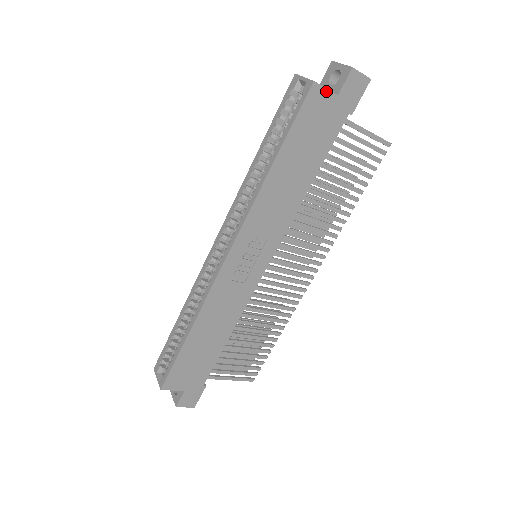
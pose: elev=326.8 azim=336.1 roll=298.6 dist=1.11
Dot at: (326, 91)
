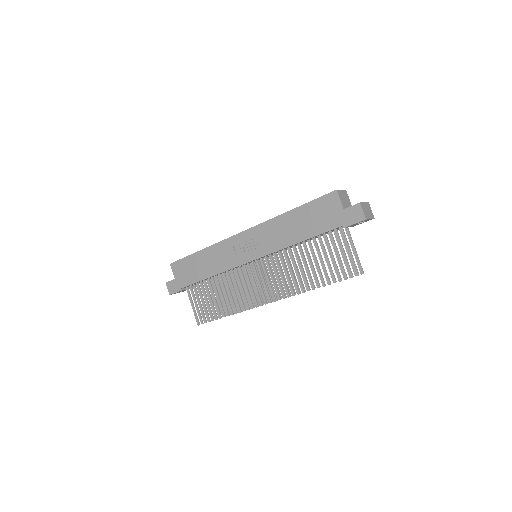
Dot at: (339, 201)
